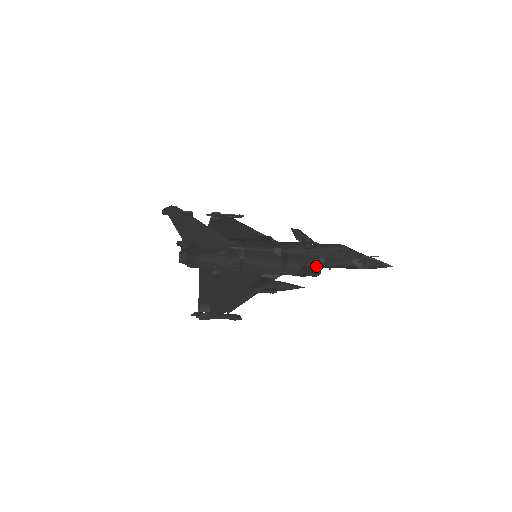
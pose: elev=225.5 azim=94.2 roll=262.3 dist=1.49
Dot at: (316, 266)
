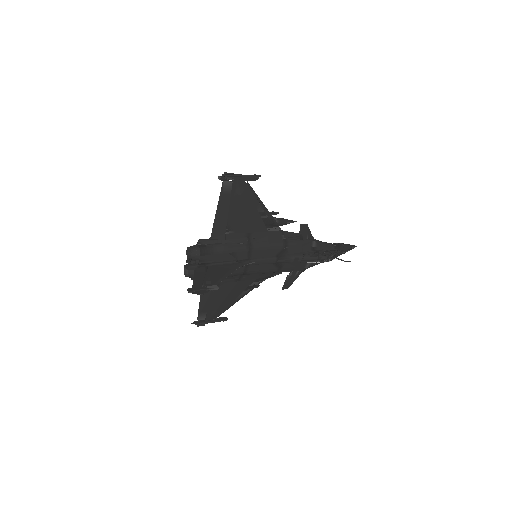
Dot at: (300, 271)
